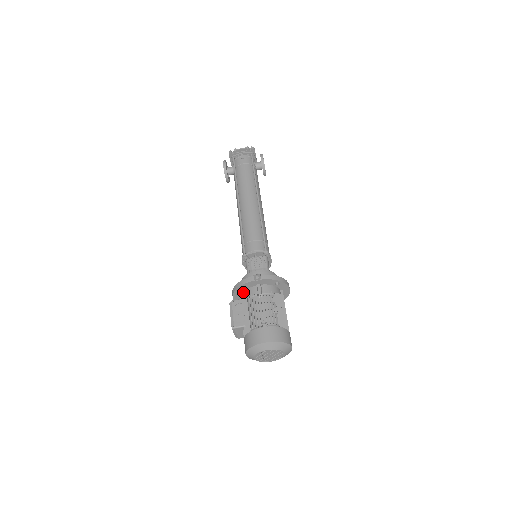
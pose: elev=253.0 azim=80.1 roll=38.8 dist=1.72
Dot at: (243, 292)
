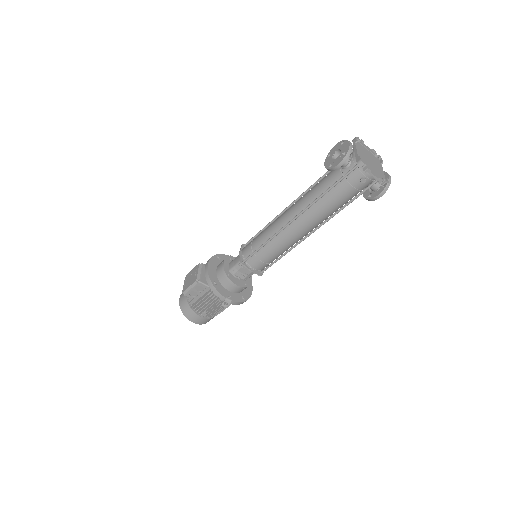
Dot at: occluded
